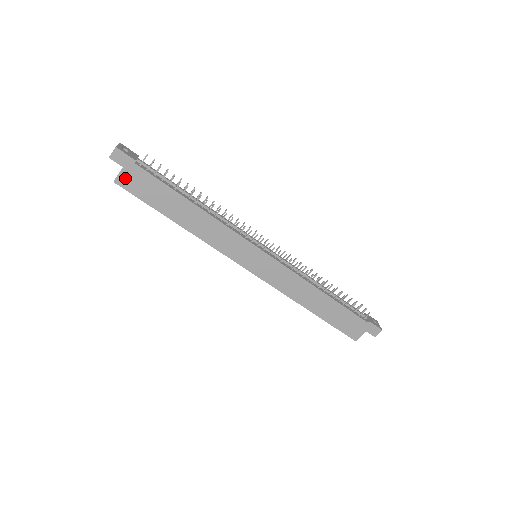
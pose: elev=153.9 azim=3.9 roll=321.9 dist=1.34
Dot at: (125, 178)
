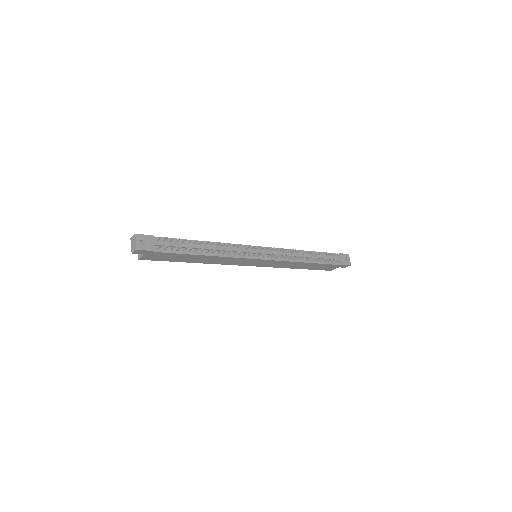
Dot at: (147, 257)
